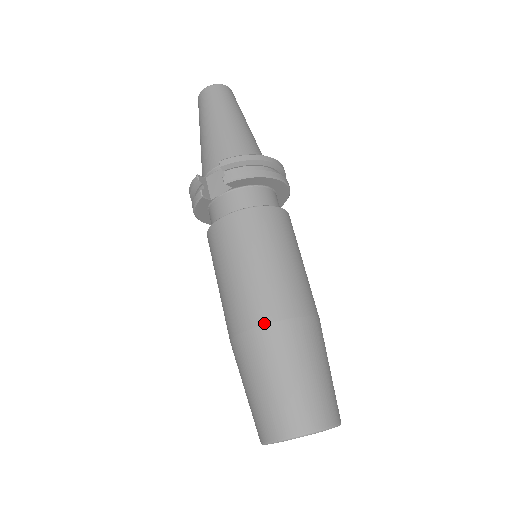
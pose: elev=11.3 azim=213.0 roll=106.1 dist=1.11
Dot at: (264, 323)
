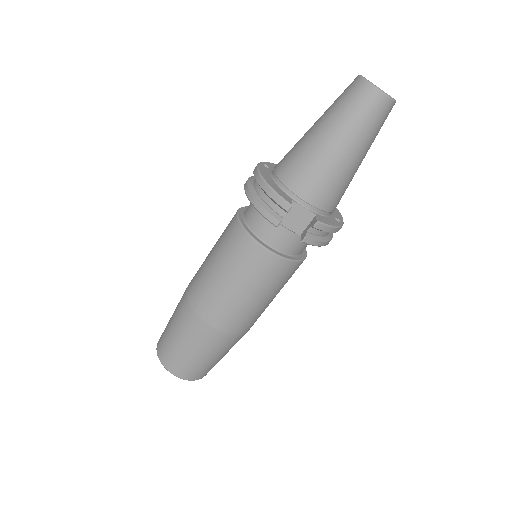
Dot at: (229, 333)
